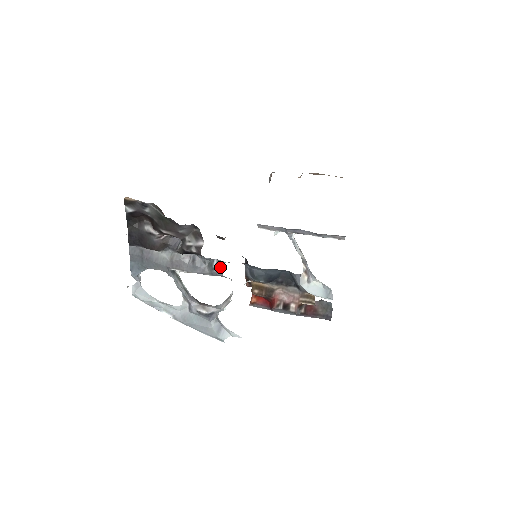
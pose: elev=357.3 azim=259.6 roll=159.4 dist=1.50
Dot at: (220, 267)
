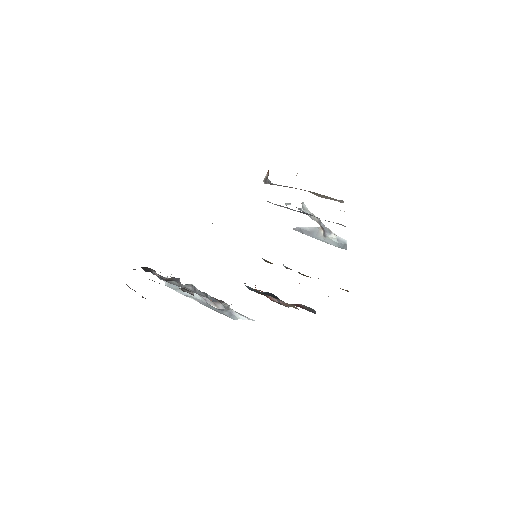
Dot at: (213, 300)
